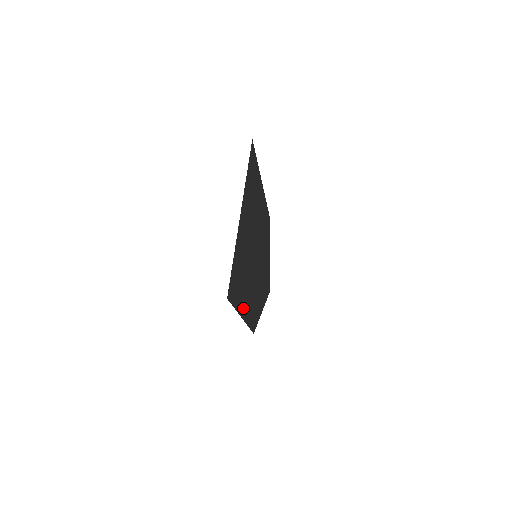
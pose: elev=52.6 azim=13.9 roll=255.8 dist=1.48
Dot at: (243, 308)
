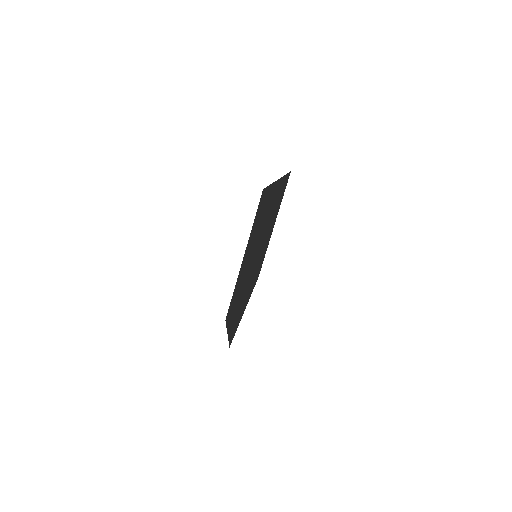
Dot at: (246, 252)
